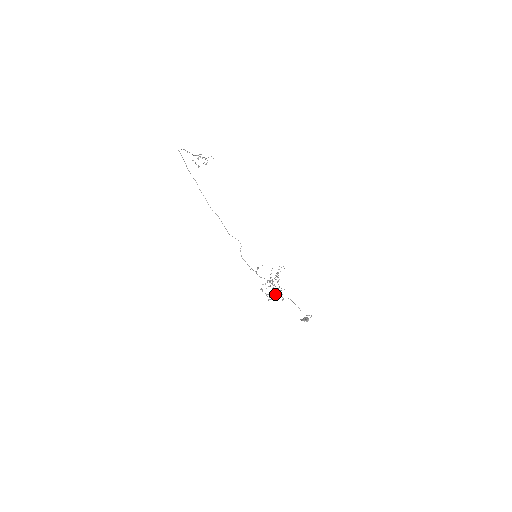
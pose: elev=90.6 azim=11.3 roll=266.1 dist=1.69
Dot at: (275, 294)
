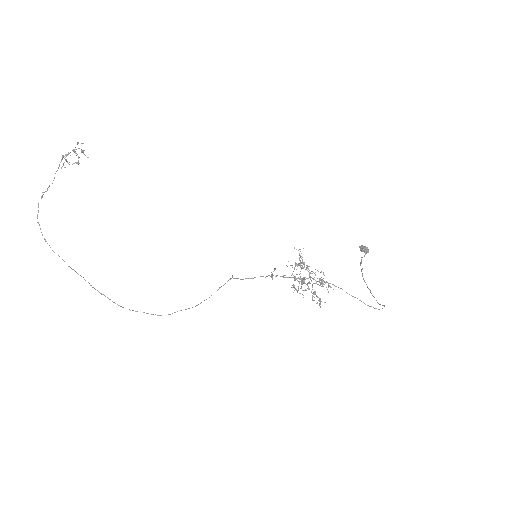
Dot at: occluded
